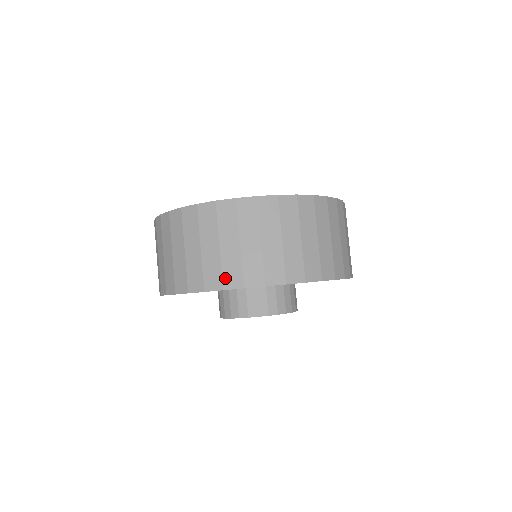
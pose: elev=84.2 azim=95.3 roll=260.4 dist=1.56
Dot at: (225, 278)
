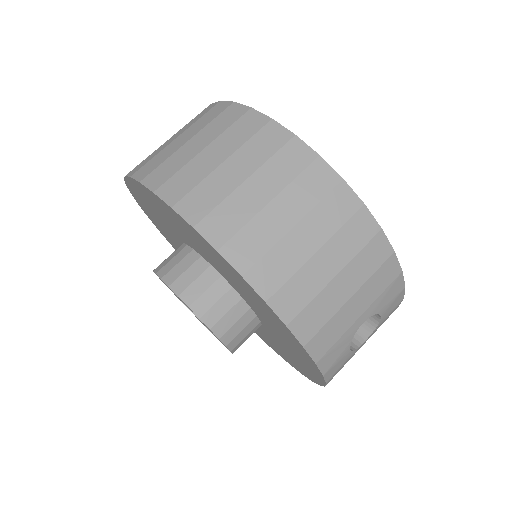
Dot at: (154, 172)
